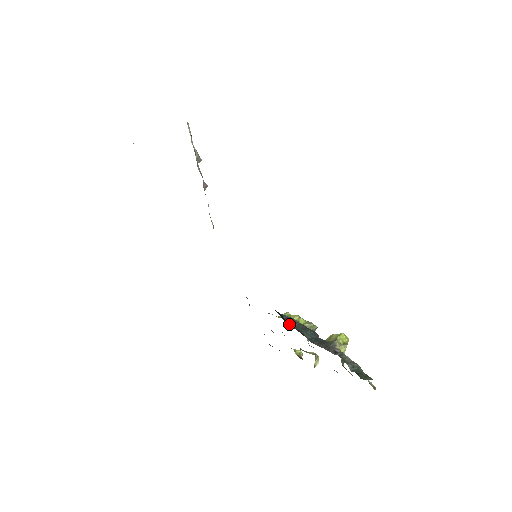
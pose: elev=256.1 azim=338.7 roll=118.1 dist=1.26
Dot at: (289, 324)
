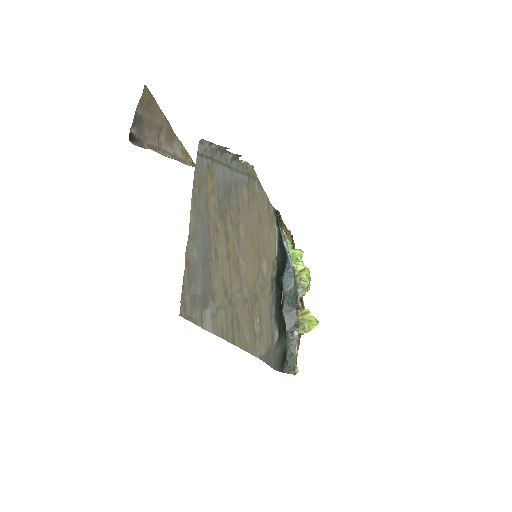
Dot at: (284, 277)
